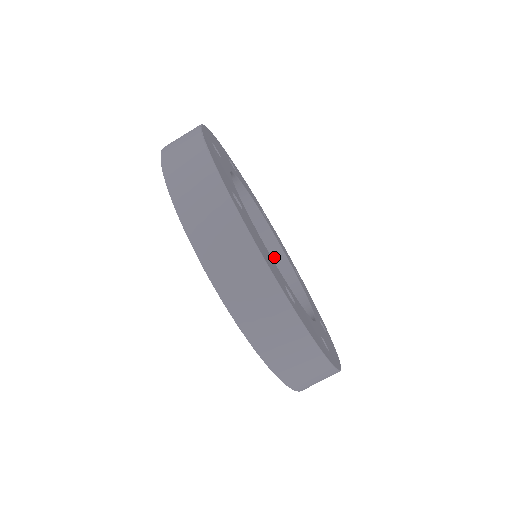
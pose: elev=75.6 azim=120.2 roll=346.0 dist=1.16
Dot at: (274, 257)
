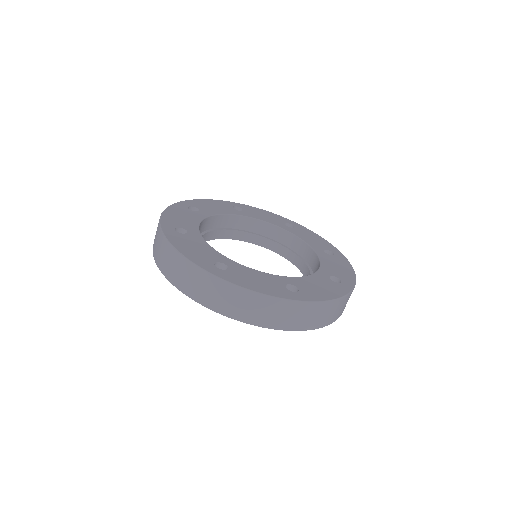
Dot at: (266, 231)
